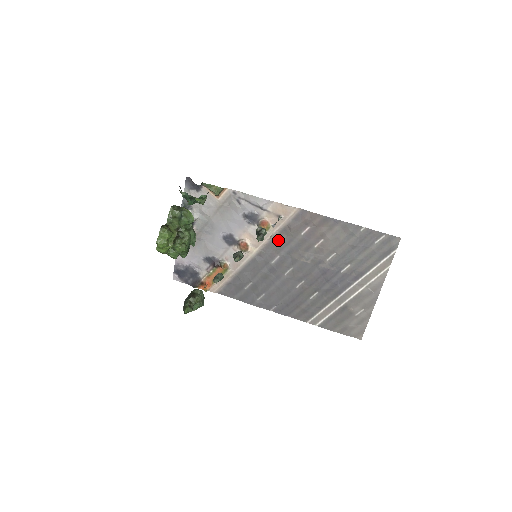
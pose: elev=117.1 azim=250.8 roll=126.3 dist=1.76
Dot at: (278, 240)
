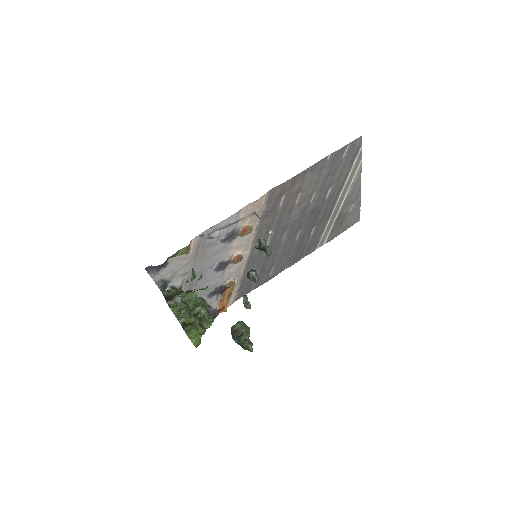
Dot at: (263, 228)
